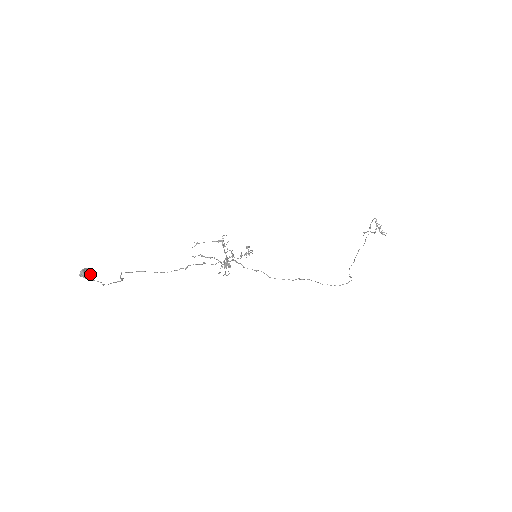
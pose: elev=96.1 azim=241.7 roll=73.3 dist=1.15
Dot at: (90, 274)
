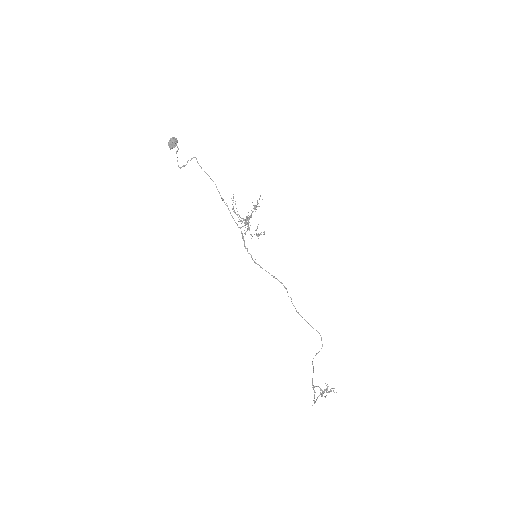
Dot at: occluded
